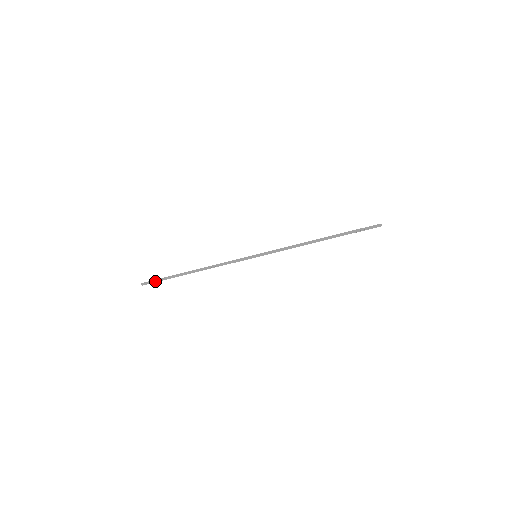
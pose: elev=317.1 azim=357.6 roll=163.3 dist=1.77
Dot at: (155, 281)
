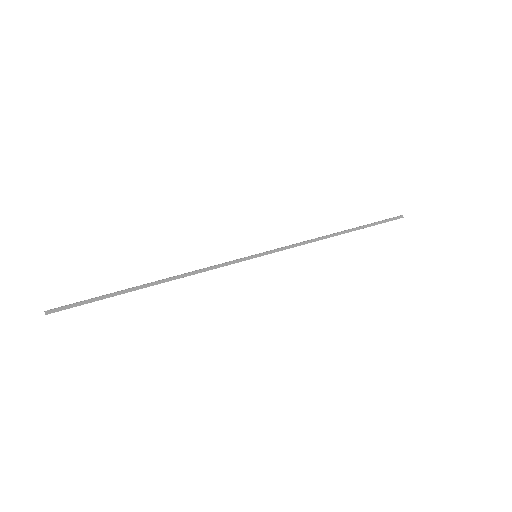
Dot at: (76, 303)
